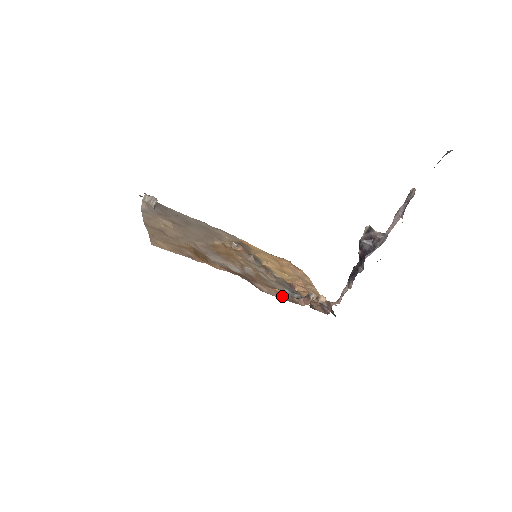
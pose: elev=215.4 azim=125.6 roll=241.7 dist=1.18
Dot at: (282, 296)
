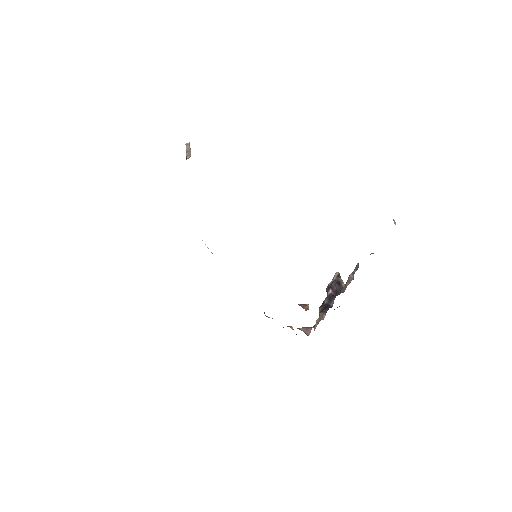
Dot at: occluded
